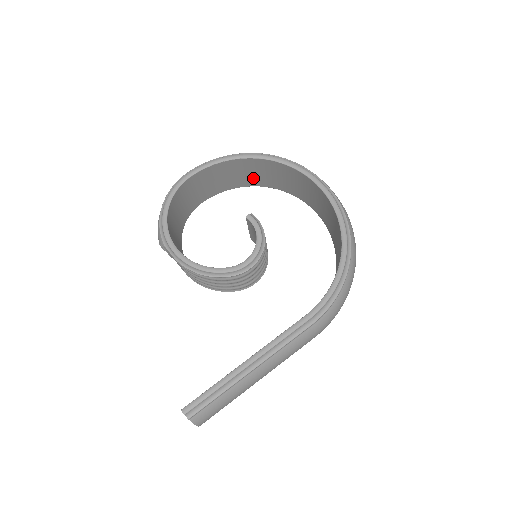
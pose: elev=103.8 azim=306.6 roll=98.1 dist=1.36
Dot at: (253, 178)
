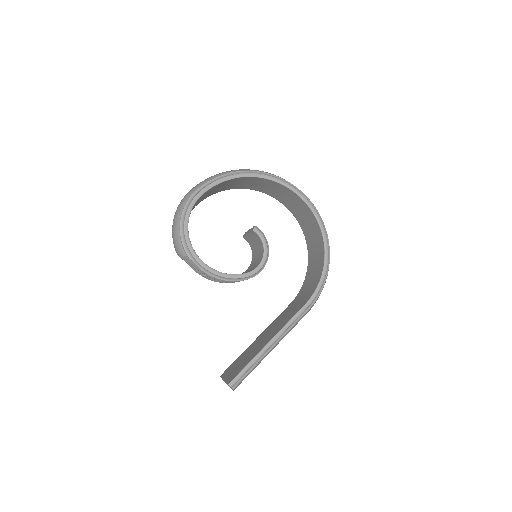
Dot at: (241, 185)
